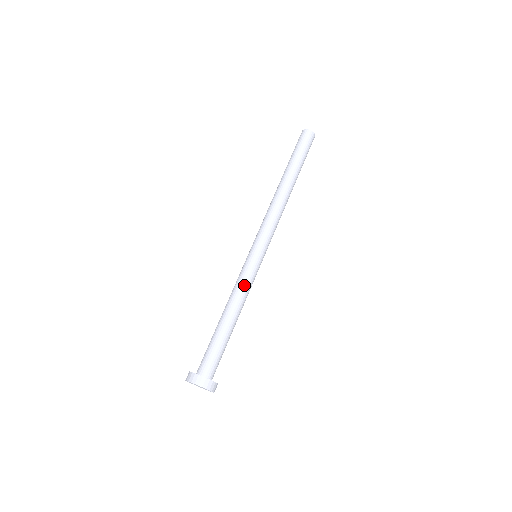
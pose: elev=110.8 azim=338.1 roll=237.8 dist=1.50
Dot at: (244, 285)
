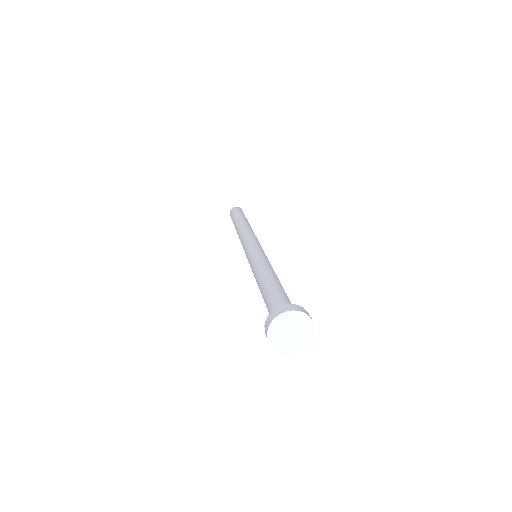
Dot at: (265, 261)
